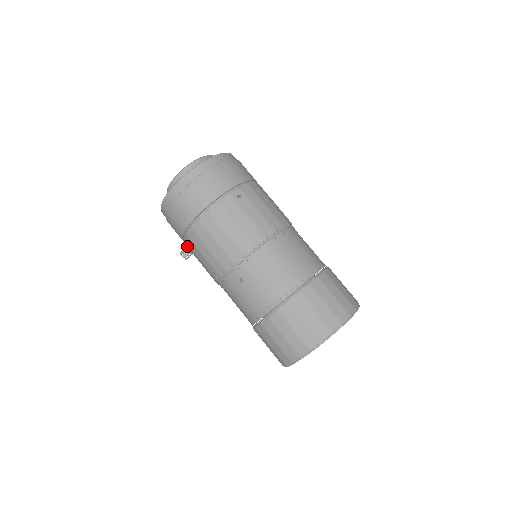
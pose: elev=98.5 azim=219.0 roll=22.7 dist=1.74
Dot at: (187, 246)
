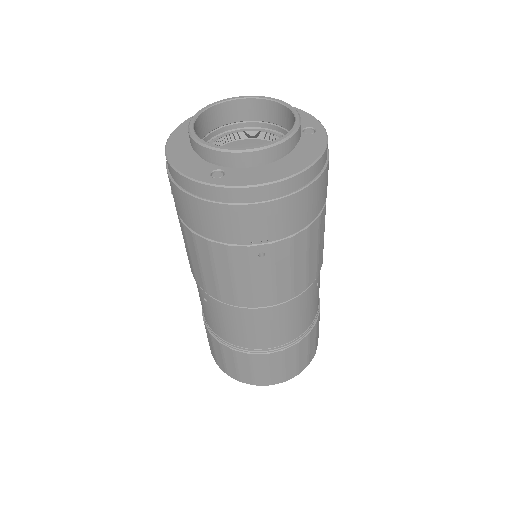
Dot at: occluded
